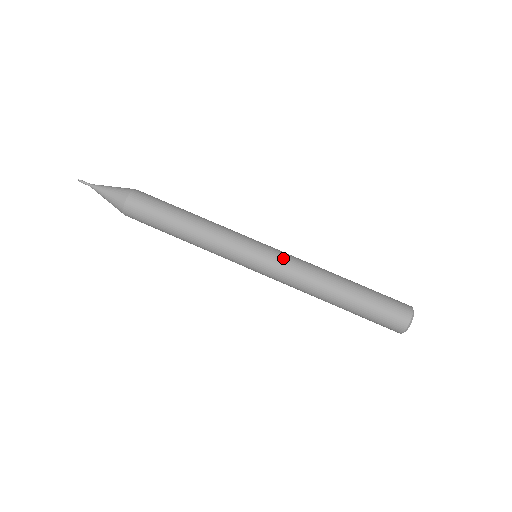
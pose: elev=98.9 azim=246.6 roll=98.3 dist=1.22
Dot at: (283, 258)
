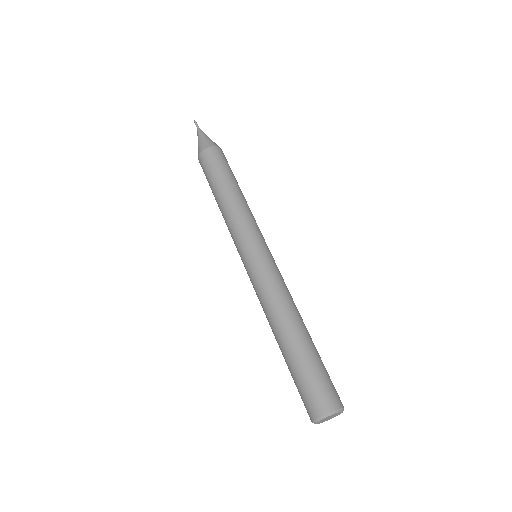
Dot at: (272, 269)
